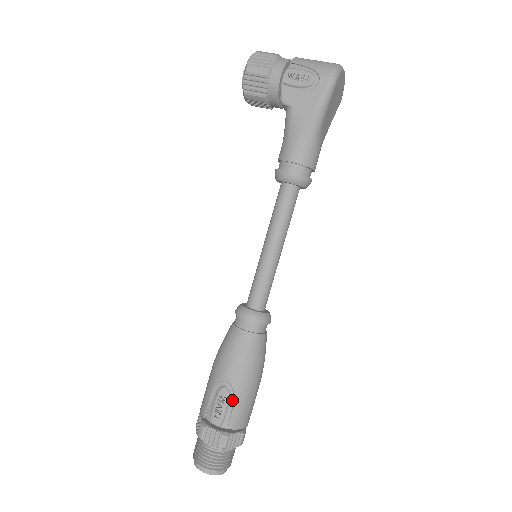
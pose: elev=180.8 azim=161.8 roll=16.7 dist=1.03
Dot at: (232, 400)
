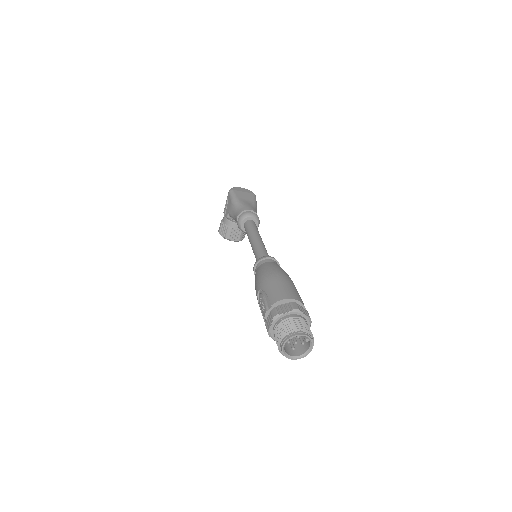
Dot at: (265, 294)
